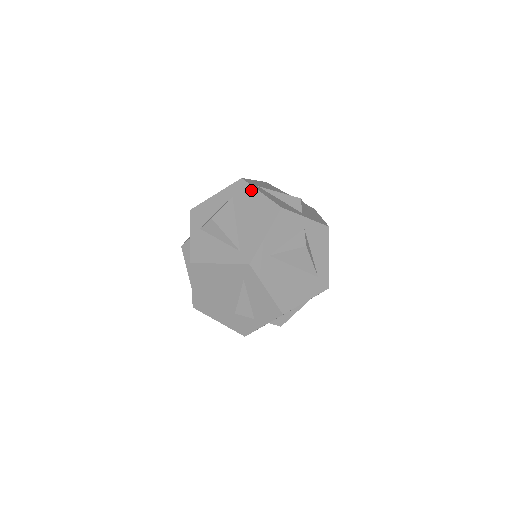
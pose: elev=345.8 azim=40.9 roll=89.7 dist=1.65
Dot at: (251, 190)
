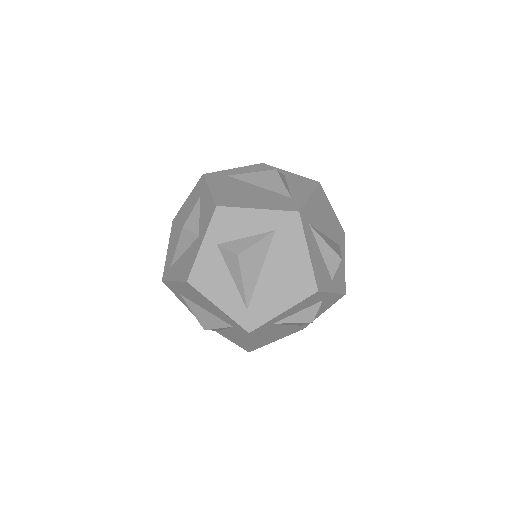
Dot at: (300, 240)
